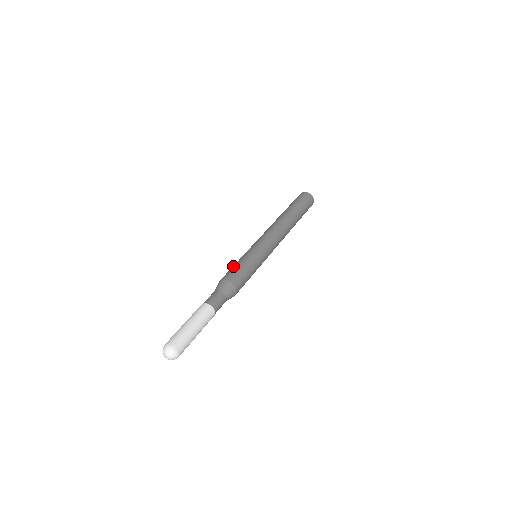
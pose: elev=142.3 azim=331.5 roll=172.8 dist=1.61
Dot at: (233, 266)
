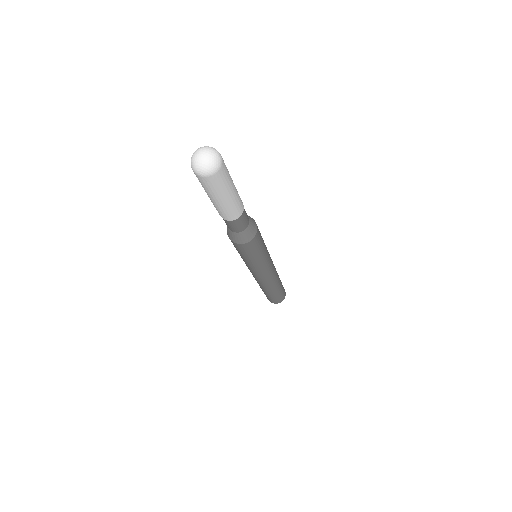
Dot at: occluded
